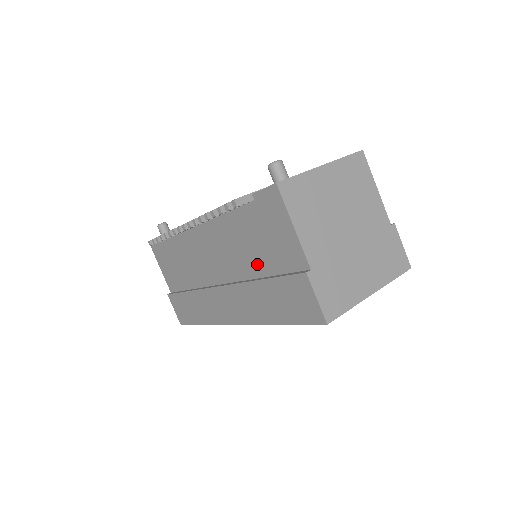
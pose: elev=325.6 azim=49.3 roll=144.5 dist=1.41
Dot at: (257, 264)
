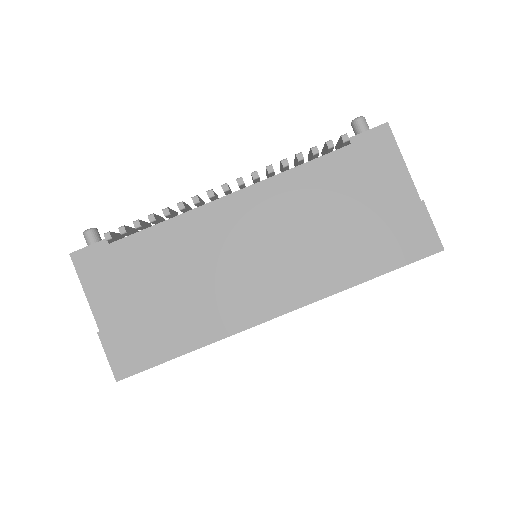
Dot at: (339, 217)
